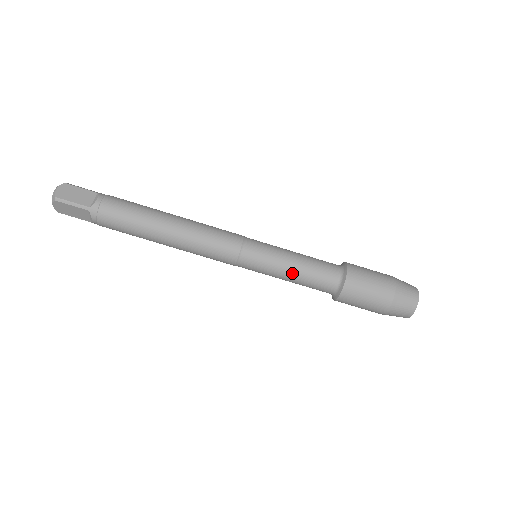
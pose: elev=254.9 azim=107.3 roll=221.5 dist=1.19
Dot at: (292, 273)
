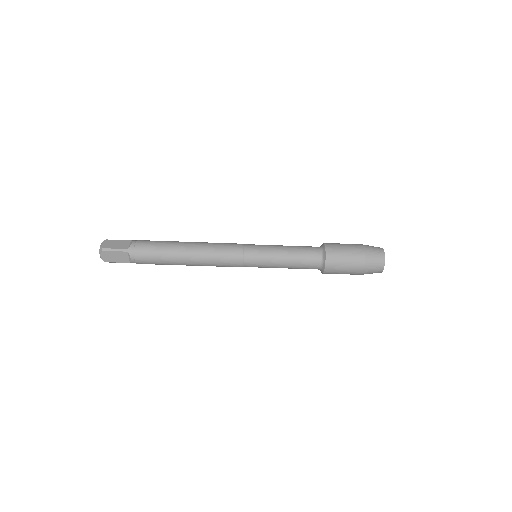
Dot at: occluded
